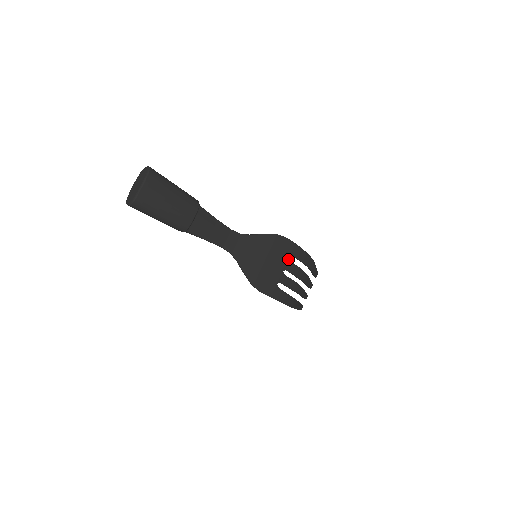
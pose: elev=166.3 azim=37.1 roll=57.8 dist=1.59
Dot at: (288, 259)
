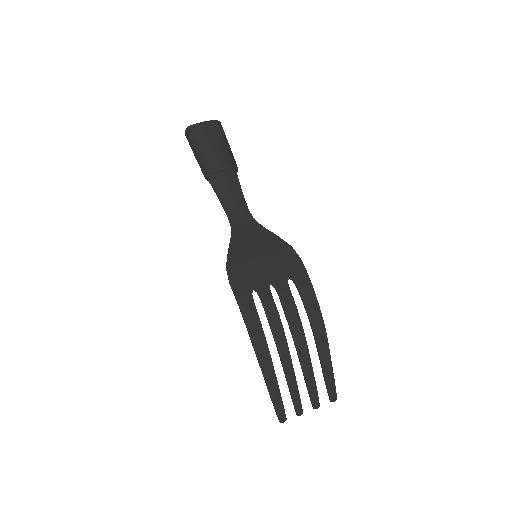
Dot at: (286, 278)
